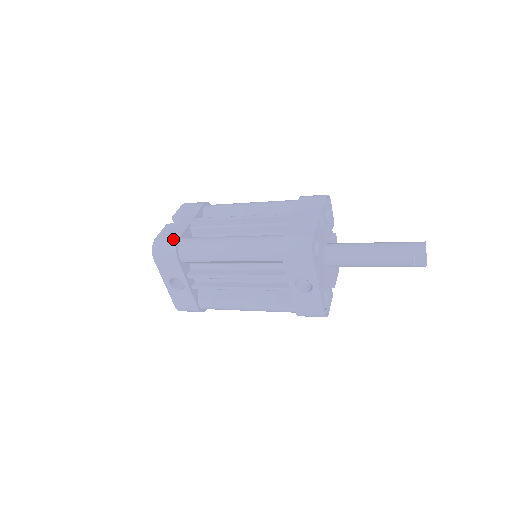
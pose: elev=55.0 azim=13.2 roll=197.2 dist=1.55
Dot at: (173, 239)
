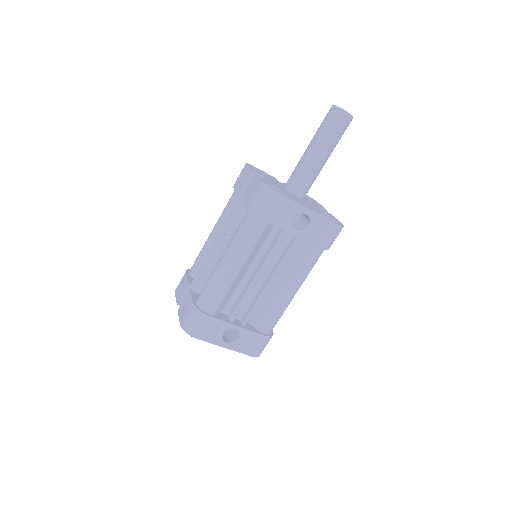
Dot at: (190, 308)
